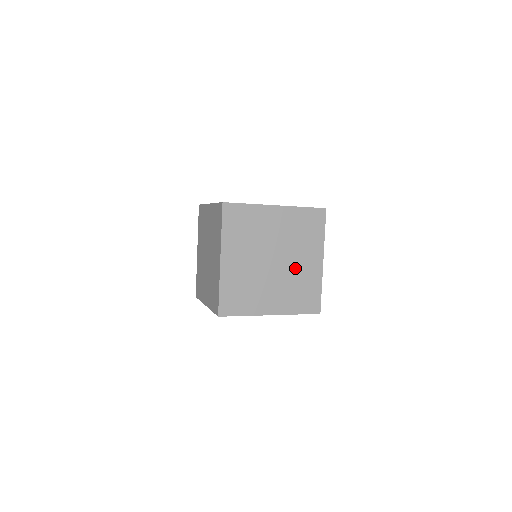
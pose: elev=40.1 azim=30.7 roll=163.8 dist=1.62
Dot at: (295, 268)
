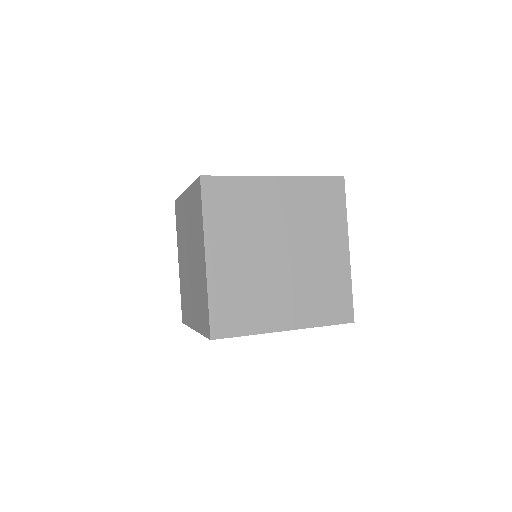
Dot at: (312, 261)
